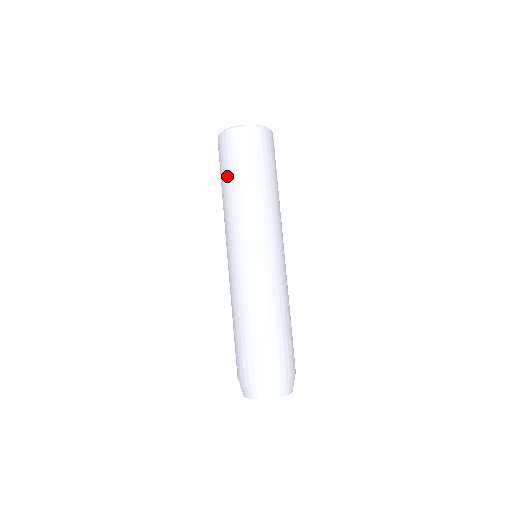
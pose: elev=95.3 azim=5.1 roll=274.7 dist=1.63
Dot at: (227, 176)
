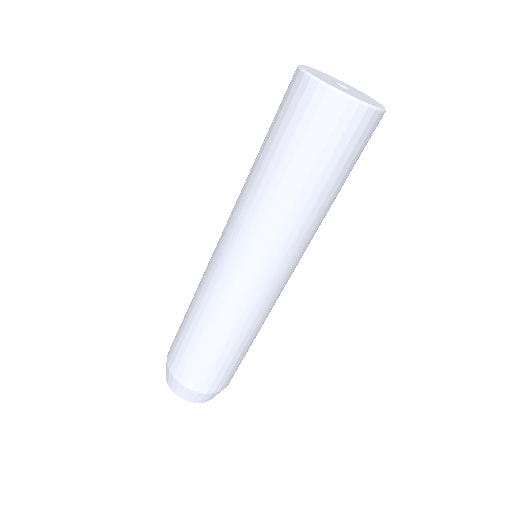
Dot at: (268, 146)
